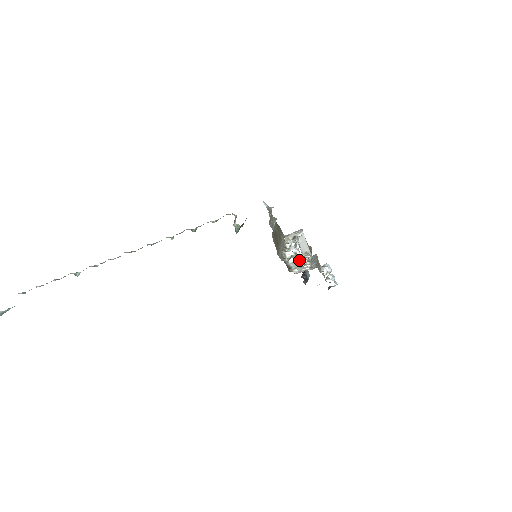
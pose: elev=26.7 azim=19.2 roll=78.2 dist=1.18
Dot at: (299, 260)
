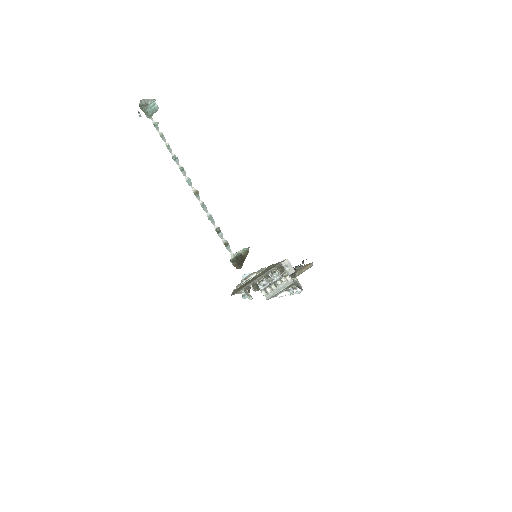
Dot at: occluded
